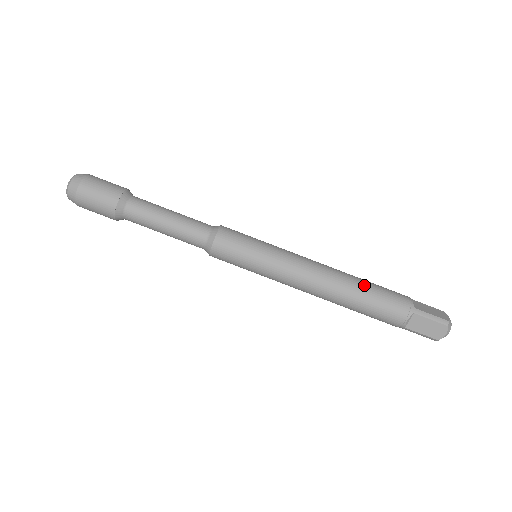
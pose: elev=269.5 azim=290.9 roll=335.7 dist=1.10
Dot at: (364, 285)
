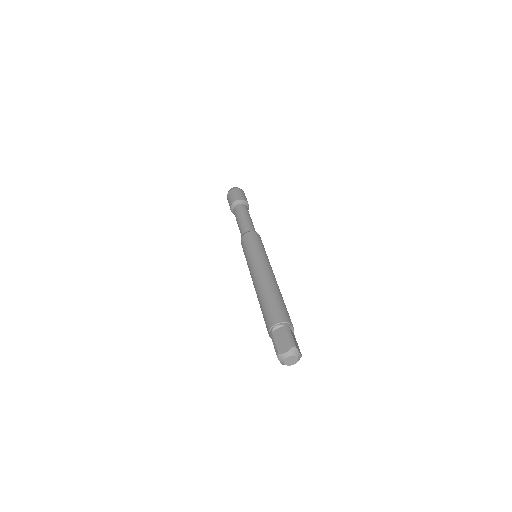
Dot at: (281, 297)
